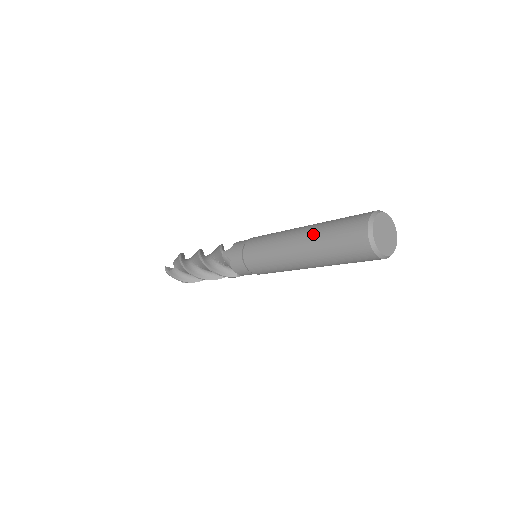
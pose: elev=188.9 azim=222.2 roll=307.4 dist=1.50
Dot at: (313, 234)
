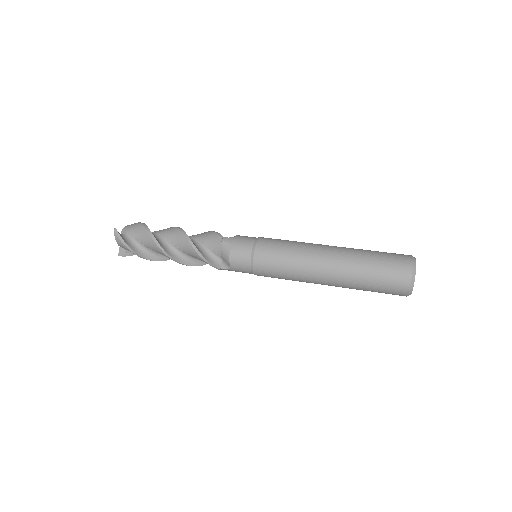
Dot at: occluded
